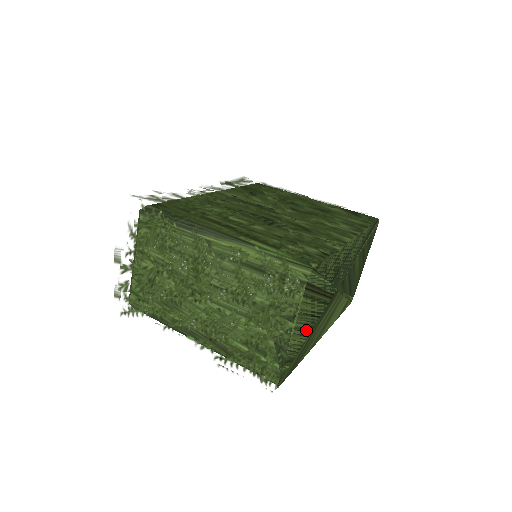
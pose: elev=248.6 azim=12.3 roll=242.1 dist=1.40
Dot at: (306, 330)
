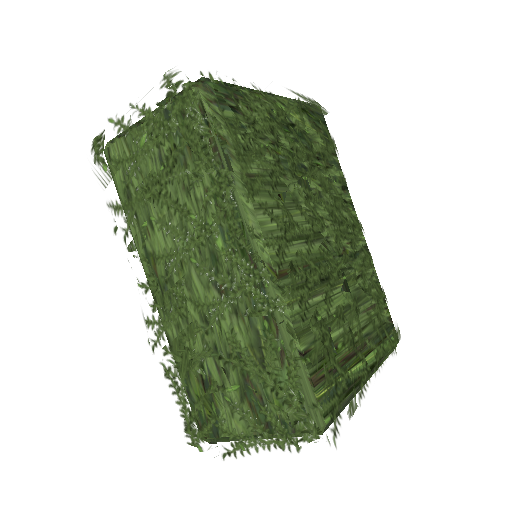
Dot at: occluded
